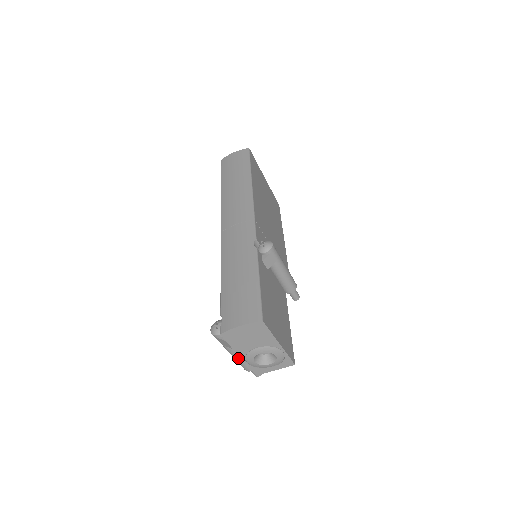
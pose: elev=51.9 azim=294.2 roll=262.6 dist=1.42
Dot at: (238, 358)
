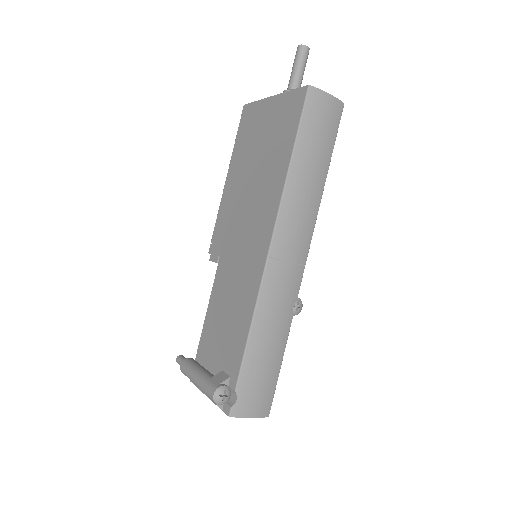
Dot at: occluded
